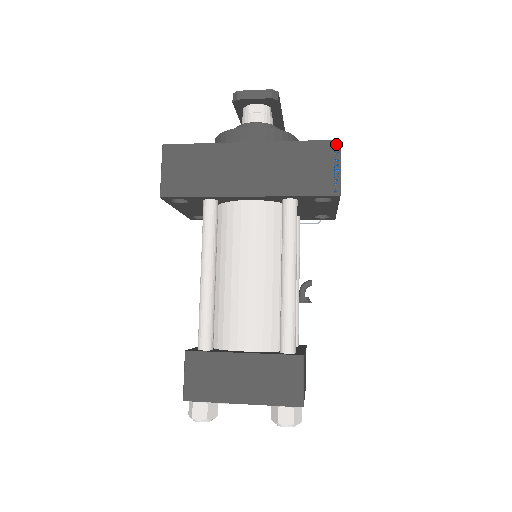
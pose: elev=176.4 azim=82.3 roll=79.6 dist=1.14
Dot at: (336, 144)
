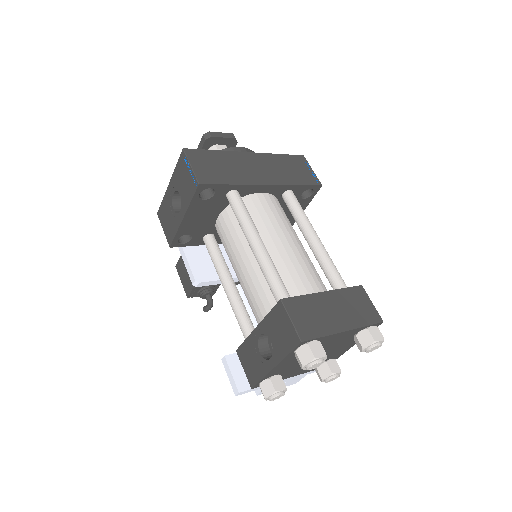
Dot at: (303, 157)
